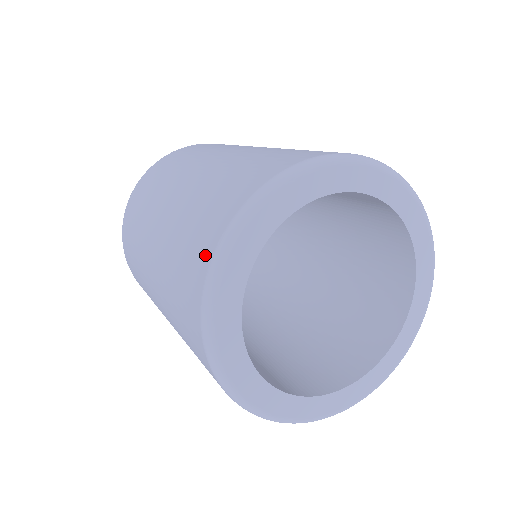
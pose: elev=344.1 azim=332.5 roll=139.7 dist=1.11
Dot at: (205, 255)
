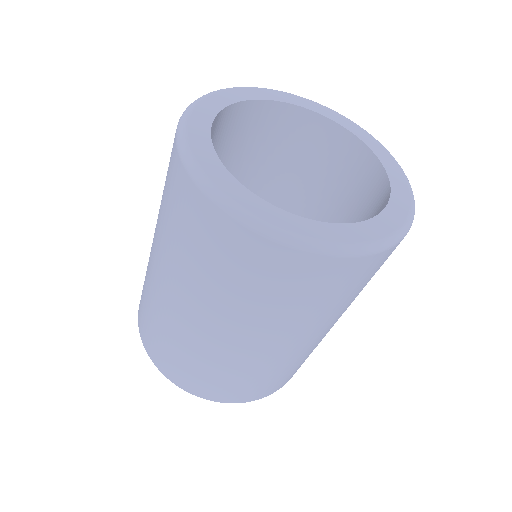
Dot at: (175, 164)
